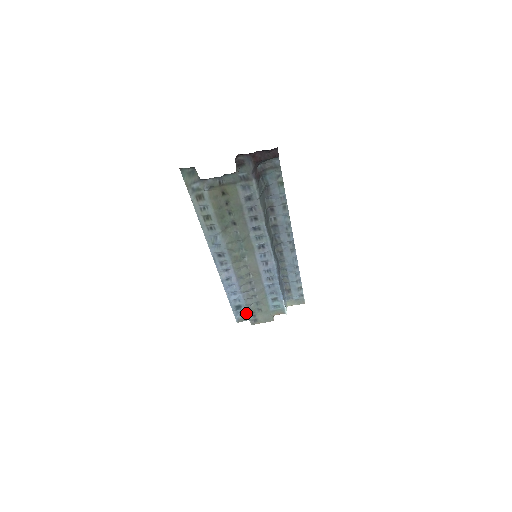
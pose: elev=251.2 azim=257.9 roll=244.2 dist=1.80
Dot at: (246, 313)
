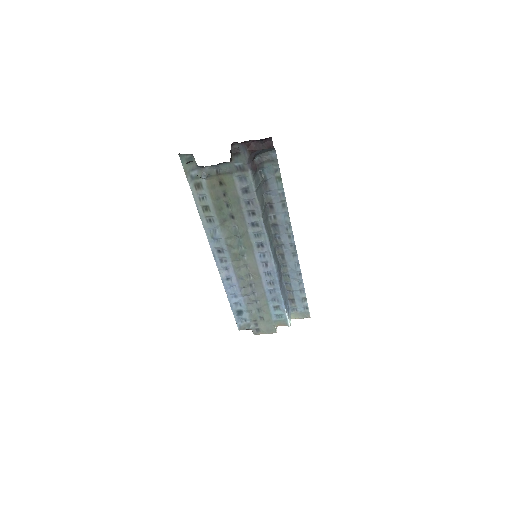
Dot at: (248, 320)
